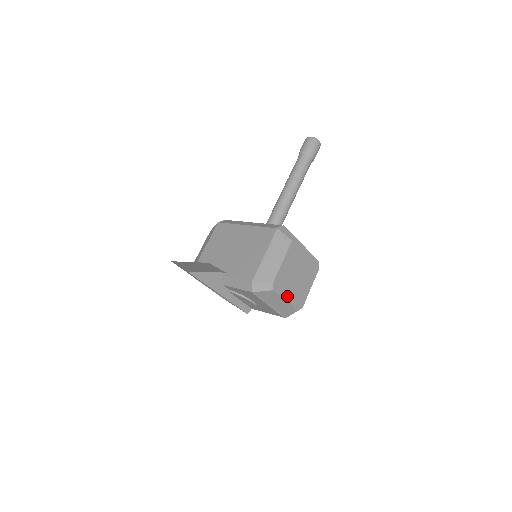
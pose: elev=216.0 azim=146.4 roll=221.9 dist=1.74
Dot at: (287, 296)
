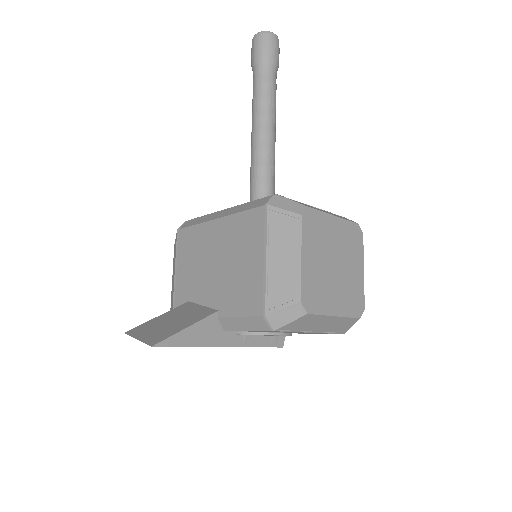
Dot at: (333, 308)
